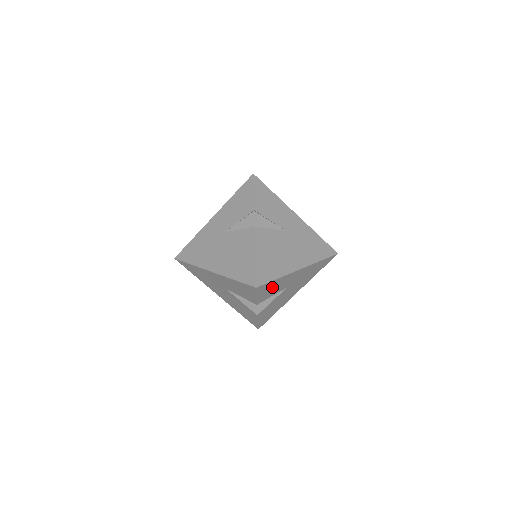
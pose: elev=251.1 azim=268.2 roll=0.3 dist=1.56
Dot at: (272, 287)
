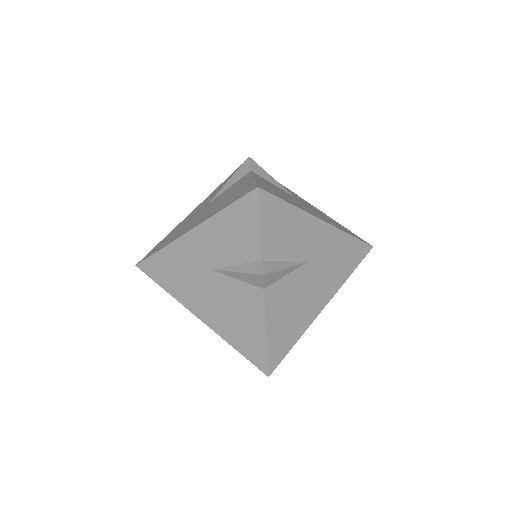
Dot at: (283, 226)
